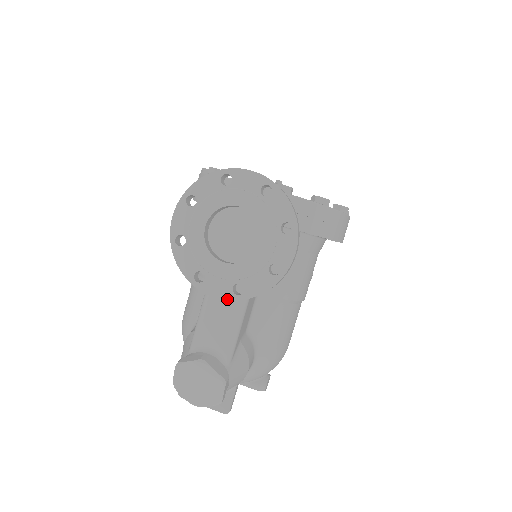
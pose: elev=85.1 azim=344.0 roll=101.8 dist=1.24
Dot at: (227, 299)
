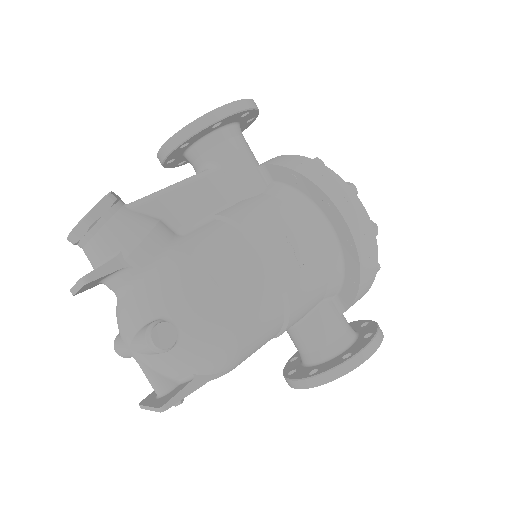
Dot at: (166, 142)
